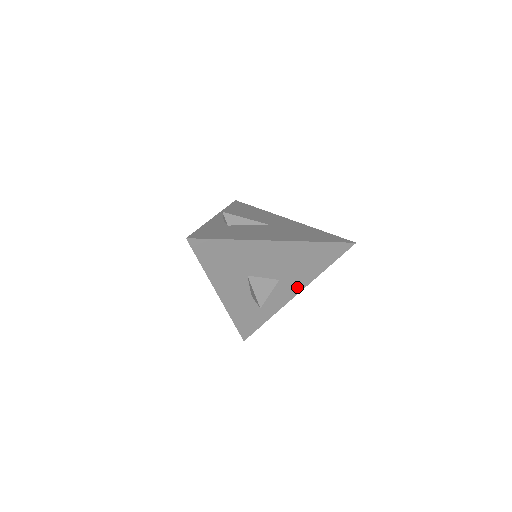
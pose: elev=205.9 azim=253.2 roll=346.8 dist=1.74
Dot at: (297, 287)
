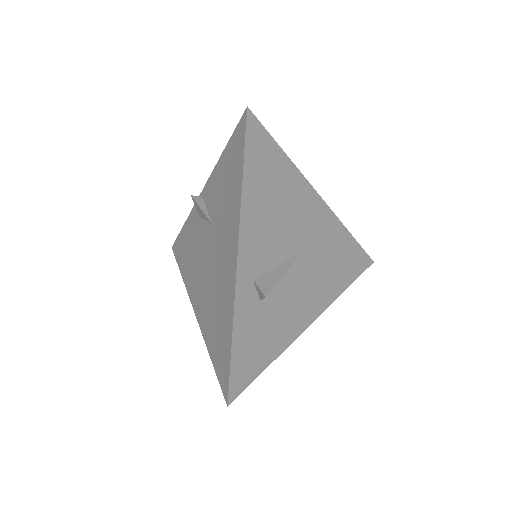
Dot at: occluded
